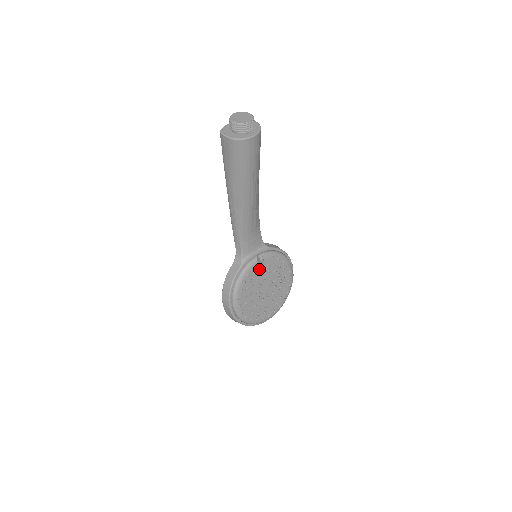
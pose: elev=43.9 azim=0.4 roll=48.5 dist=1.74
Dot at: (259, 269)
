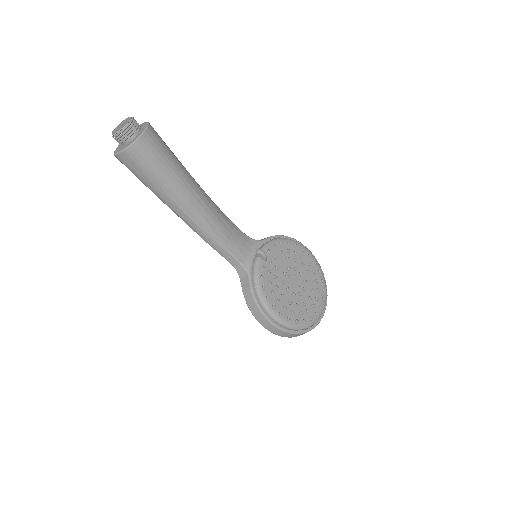
Dot at: (269, 266)
